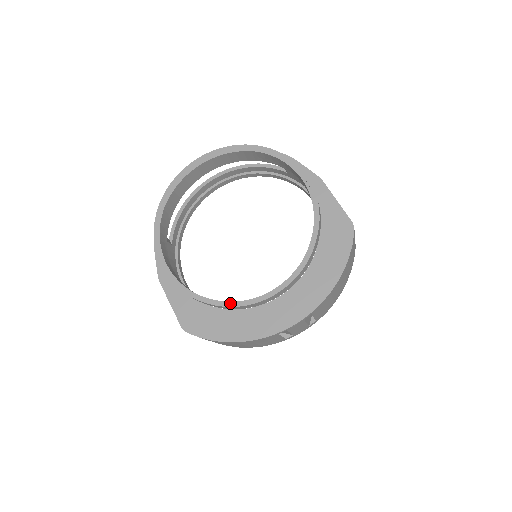
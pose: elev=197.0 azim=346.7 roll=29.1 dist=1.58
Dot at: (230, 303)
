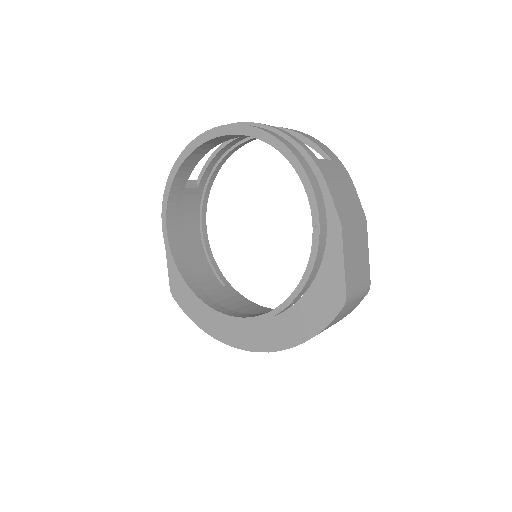
Dot at: (203, 303)
